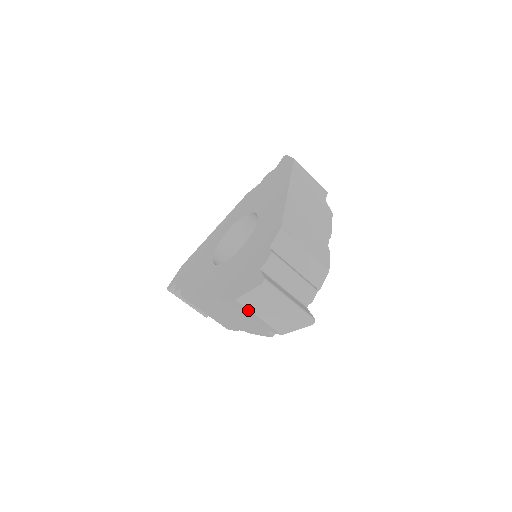
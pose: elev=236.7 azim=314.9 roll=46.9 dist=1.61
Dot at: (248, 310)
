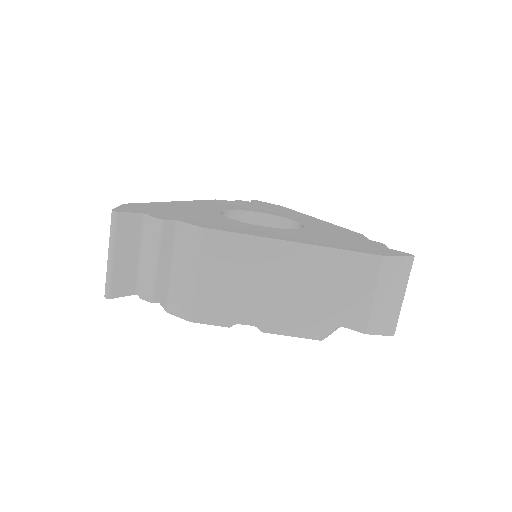
Dot at: (375, 278)
